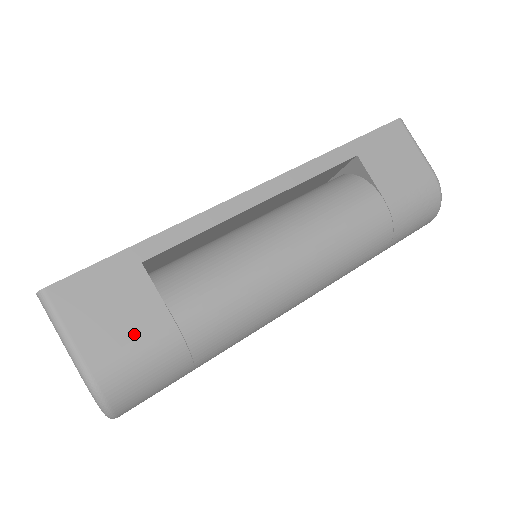
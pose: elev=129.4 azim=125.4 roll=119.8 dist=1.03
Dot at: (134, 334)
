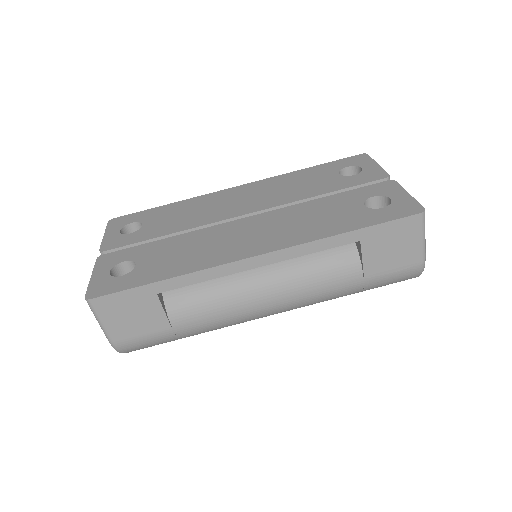
Dot at: (144, 331)
